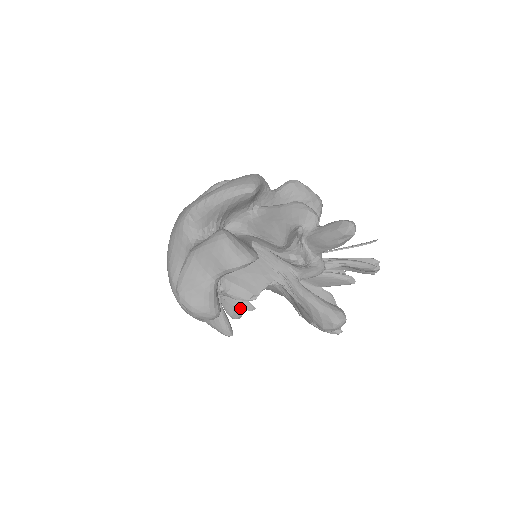
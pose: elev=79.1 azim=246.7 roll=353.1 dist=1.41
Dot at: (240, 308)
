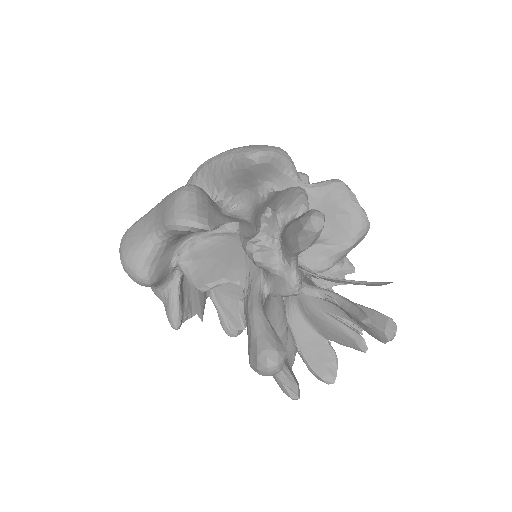
Dot at: occluded
